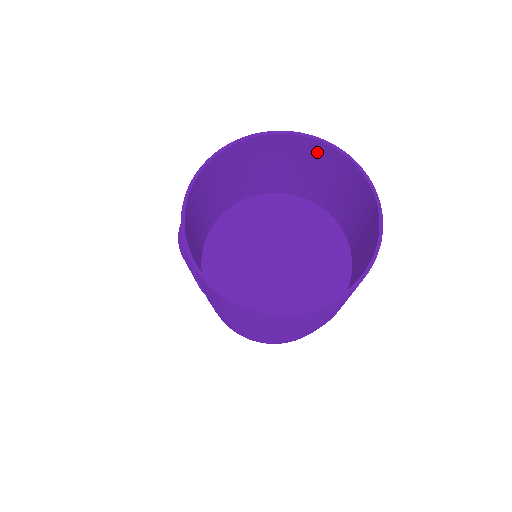
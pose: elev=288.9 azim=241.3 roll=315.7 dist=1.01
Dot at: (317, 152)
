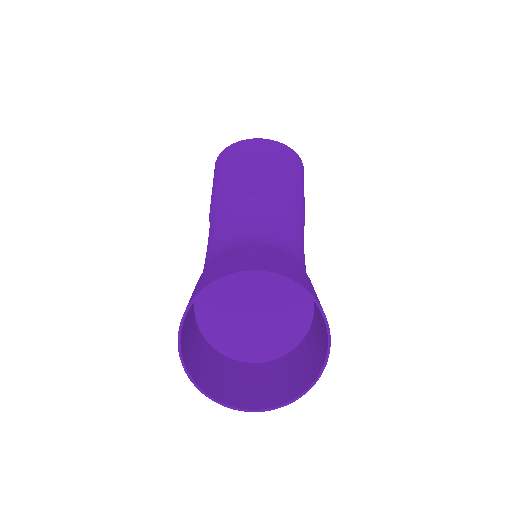
Dot at: occluded
